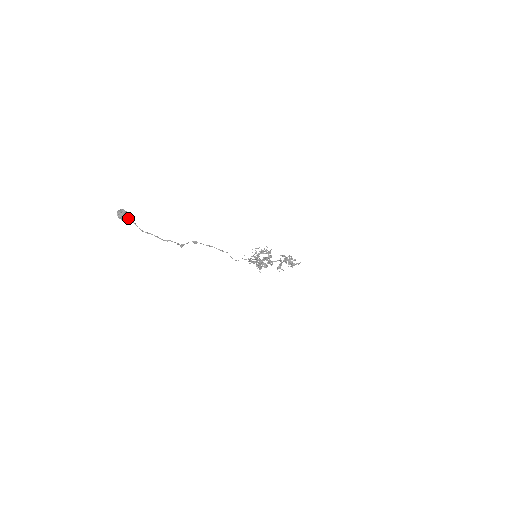
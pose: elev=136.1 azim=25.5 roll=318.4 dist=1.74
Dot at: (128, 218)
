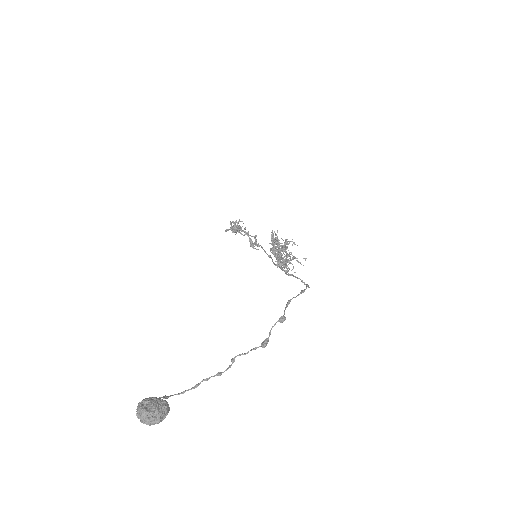
Dot at: (167, 405)
